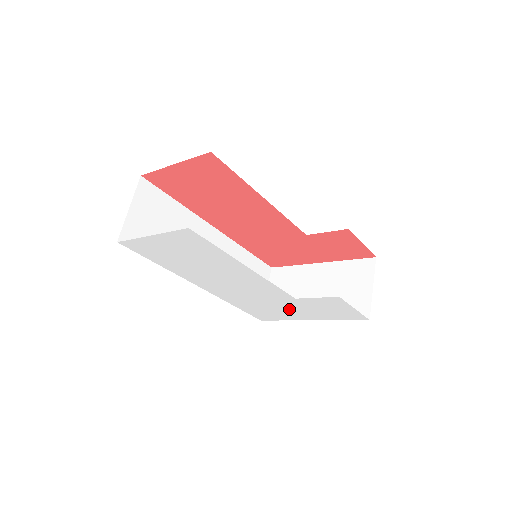
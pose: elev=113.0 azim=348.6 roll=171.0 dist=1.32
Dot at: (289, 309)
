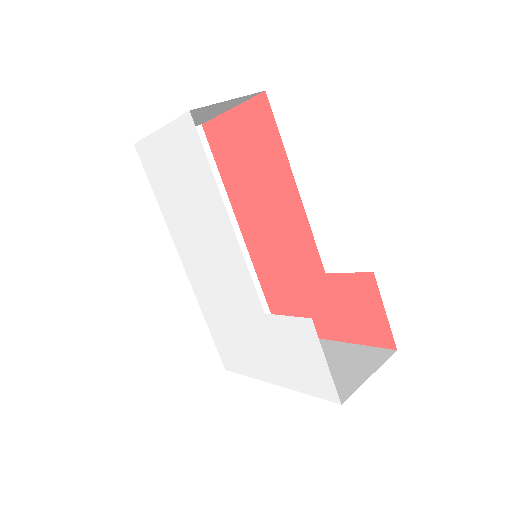
Dot at: (256, 344)
